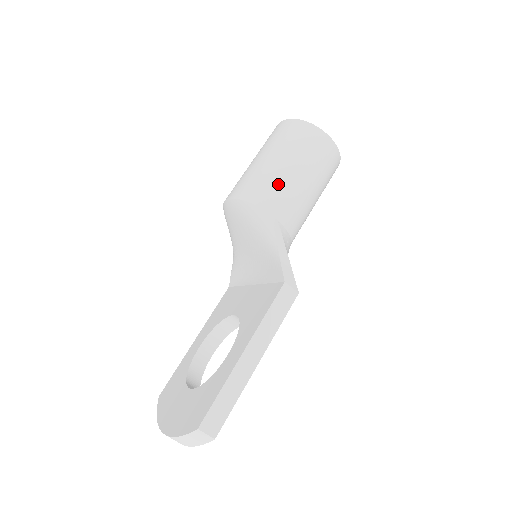
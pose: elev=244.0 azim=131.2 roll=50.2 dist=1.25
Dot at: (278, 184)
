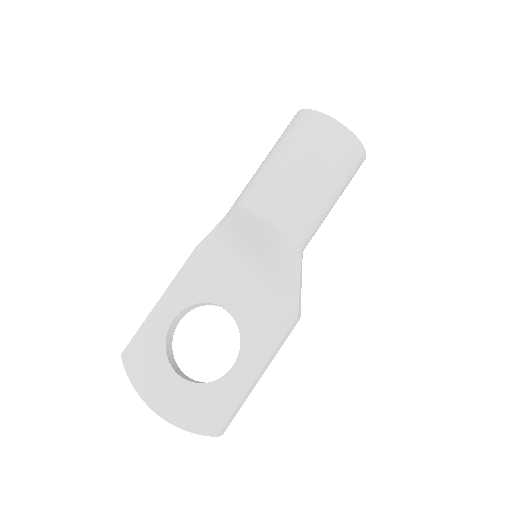
Dot at: (317, 217)
